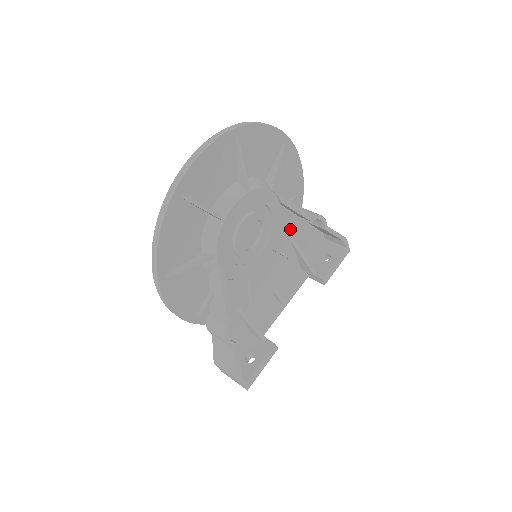
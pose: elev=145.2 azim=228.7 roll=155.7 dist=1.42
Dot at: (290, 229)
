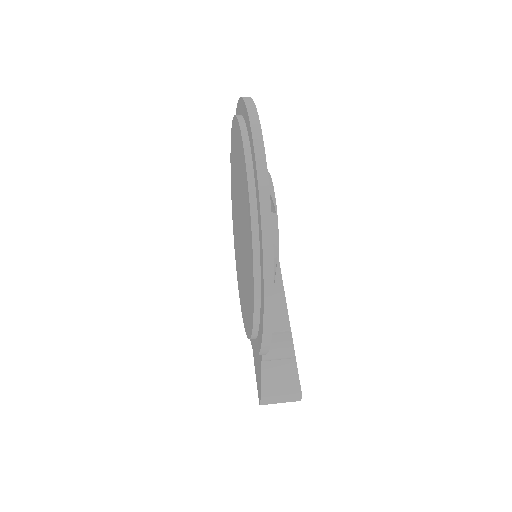
Dot at: occluded
